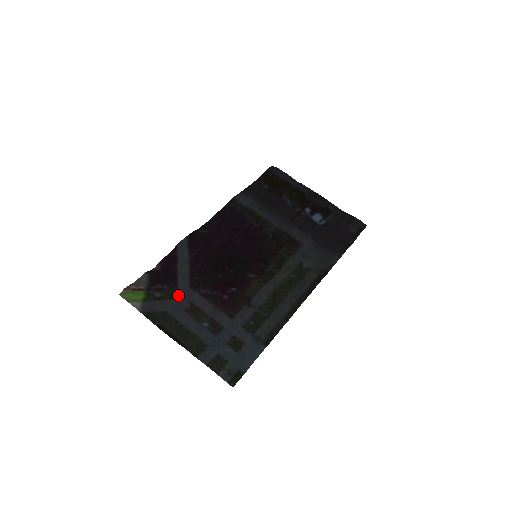
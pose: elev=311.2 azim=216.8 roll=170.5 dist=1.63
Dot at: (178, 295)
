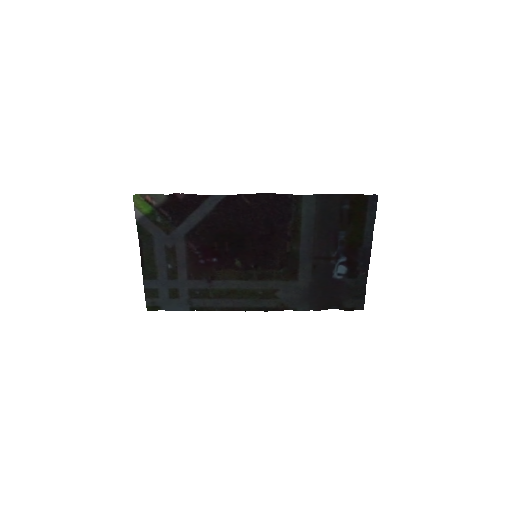
Dot at: (171, 234)
